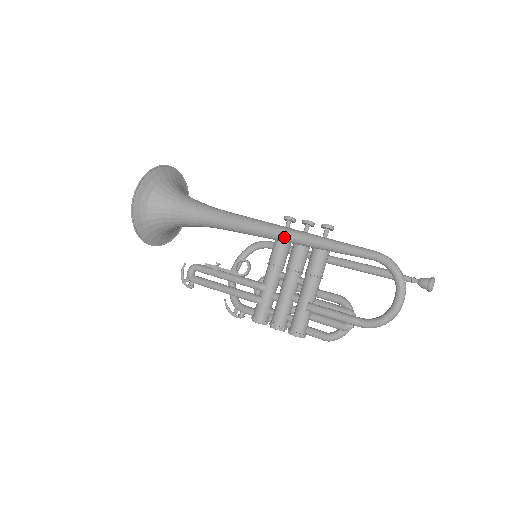
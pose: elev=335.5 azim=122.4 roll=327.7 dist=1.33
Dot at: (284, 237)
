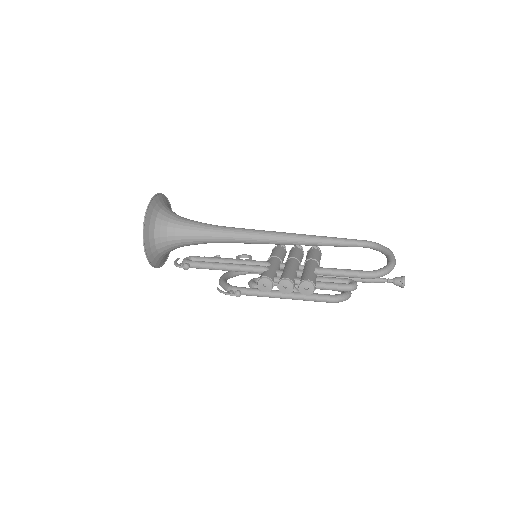
Dot at: (289, 235)
